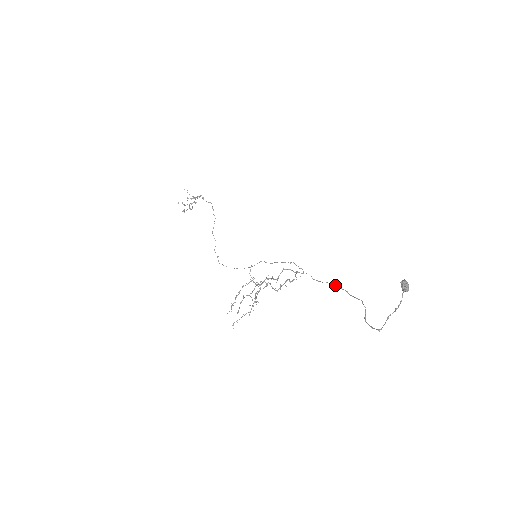
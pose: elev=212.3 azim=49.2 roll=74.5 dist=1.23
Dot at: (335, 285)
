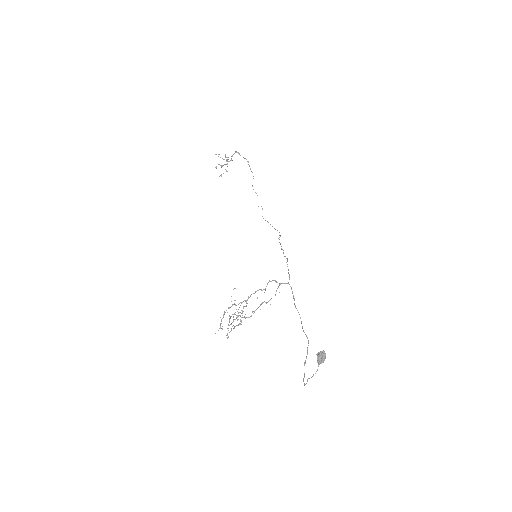
Dot at: occluded
